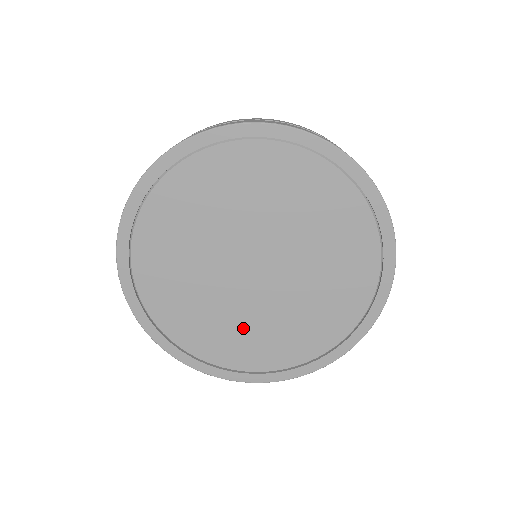
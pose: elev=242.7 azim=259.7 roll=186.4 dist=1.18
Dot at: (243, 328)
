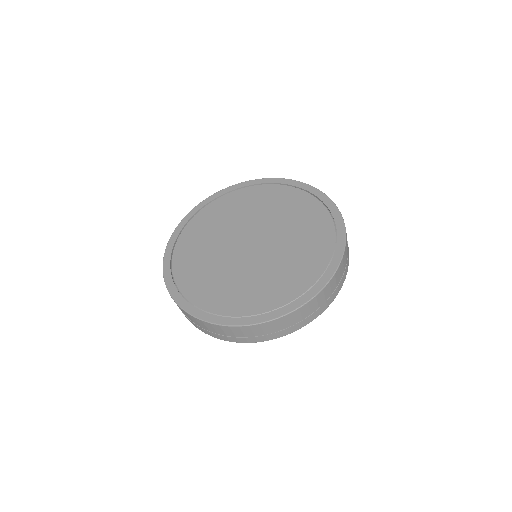
Dot at: (275, 273)
